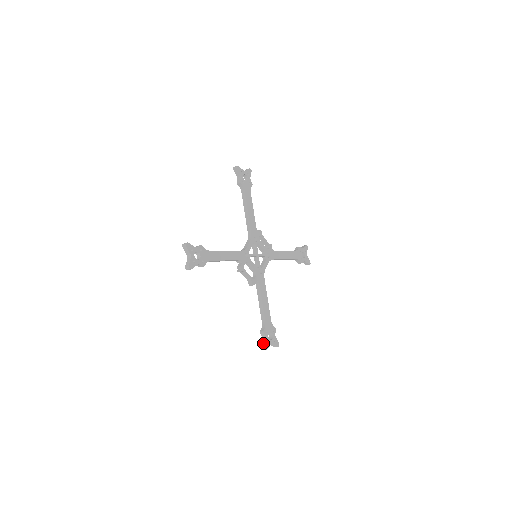
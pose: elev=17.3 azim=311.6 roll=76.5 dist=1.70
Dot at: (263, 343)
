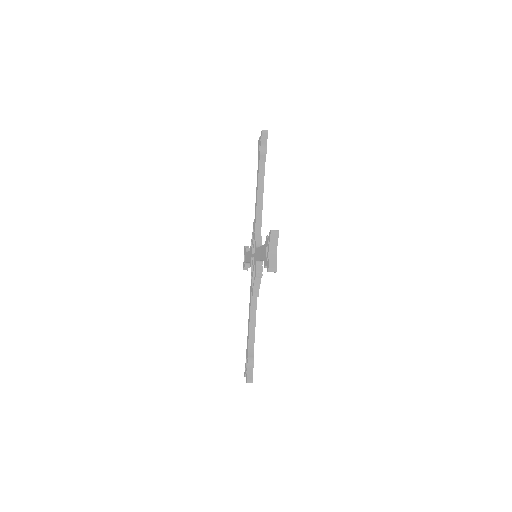
Dot at: (250, 374)
